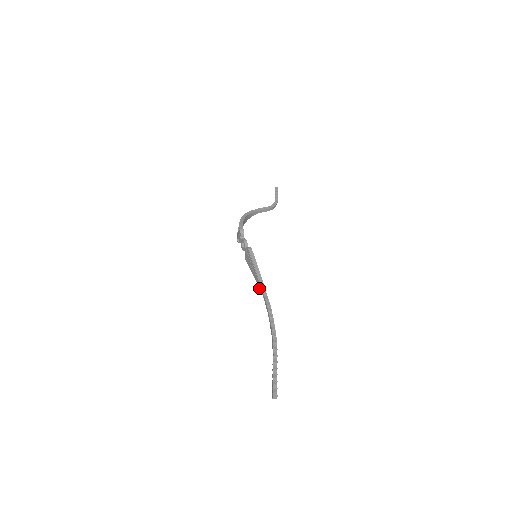
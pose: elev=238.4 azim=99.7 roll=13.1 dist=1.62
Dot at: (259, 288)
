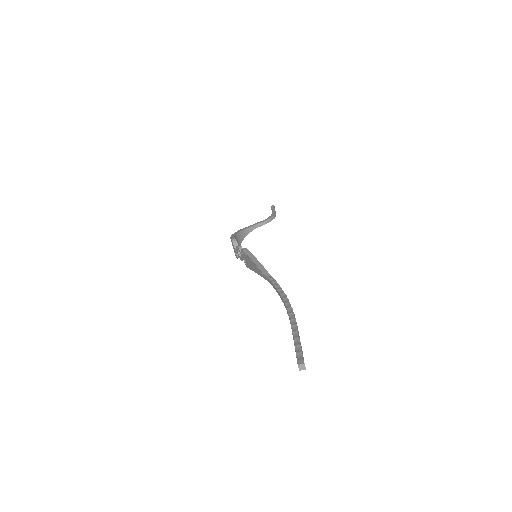
Dot at: occluded
